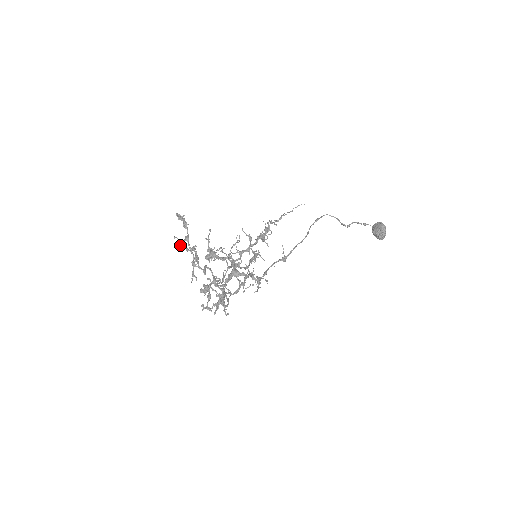
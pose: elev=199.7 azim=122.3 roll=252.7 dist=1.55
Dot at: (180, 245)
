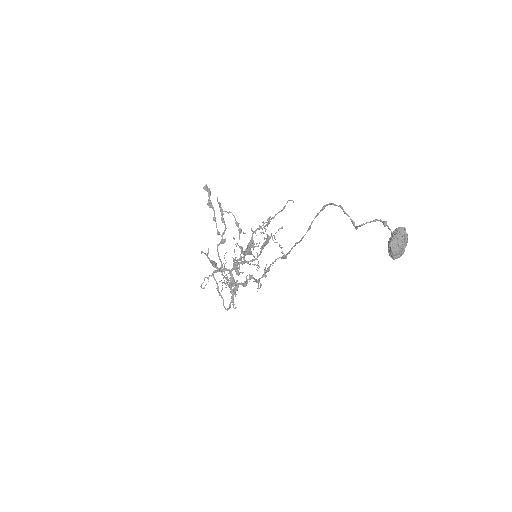
Dot at: (220, 211)
